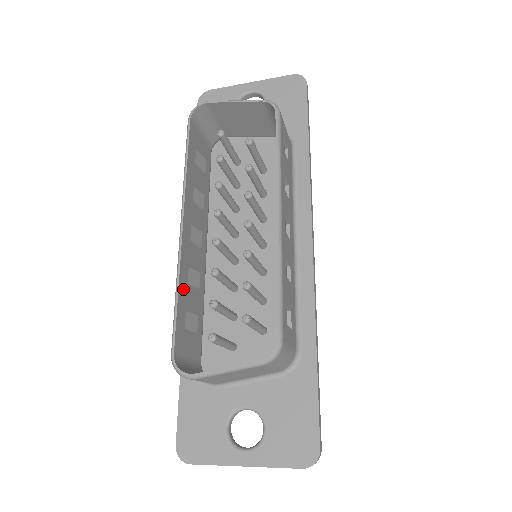
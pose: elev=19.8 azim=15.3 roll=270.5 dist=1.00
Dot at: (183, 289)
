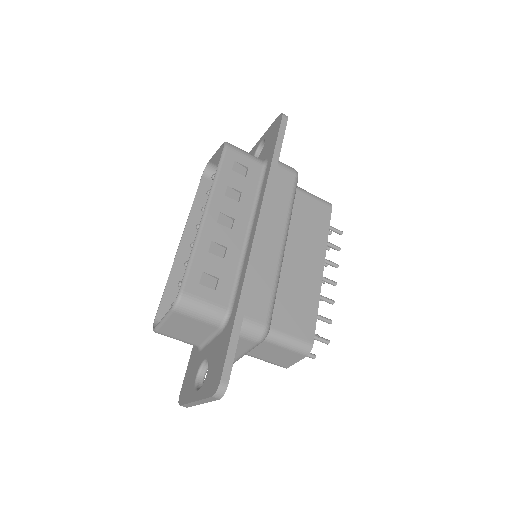
Dot at: (175, 281)
